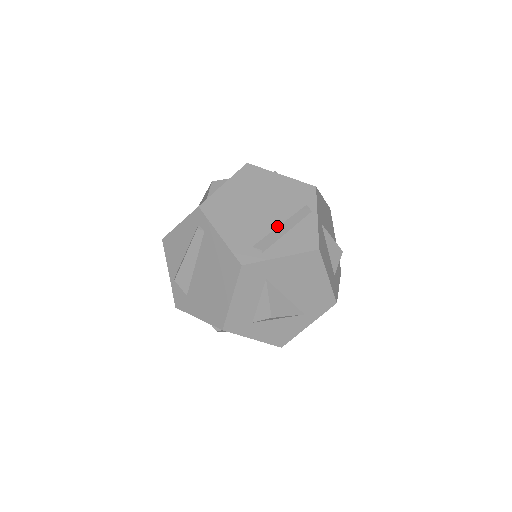
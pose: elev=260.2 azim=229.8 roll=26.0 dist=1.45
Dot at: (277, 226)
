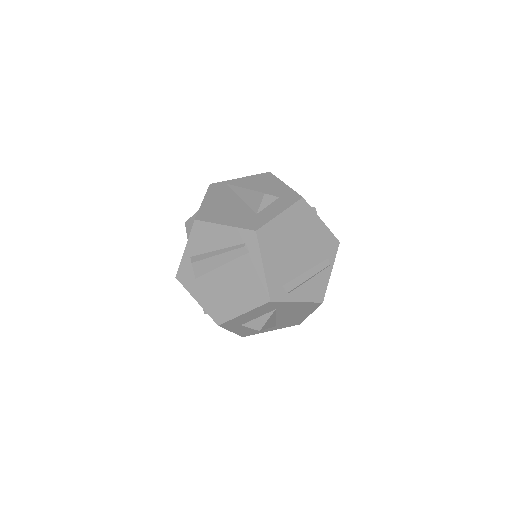
Dot at: (304, 272)
